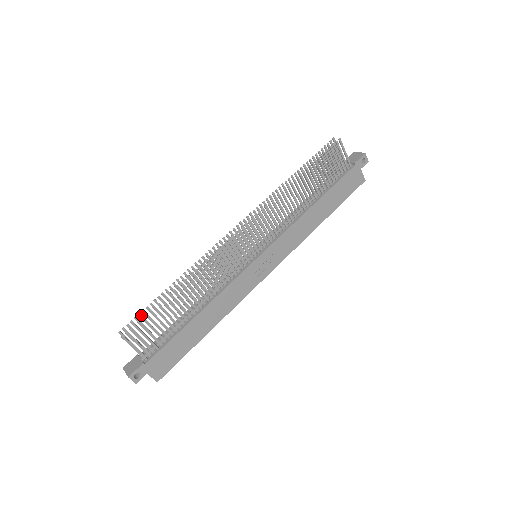
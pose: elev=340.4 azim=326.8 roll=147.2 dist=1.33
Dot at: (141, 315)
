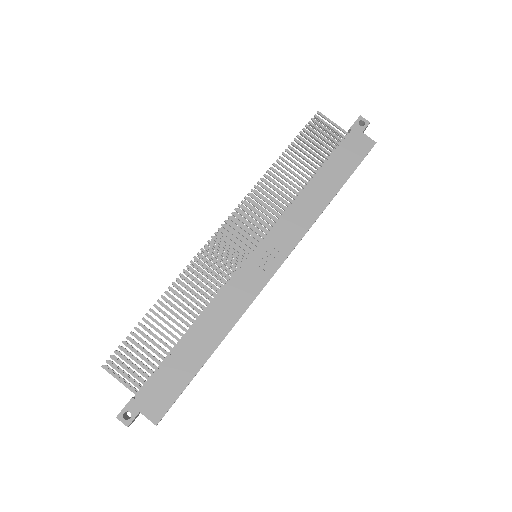
Dot at: (128, 343)
